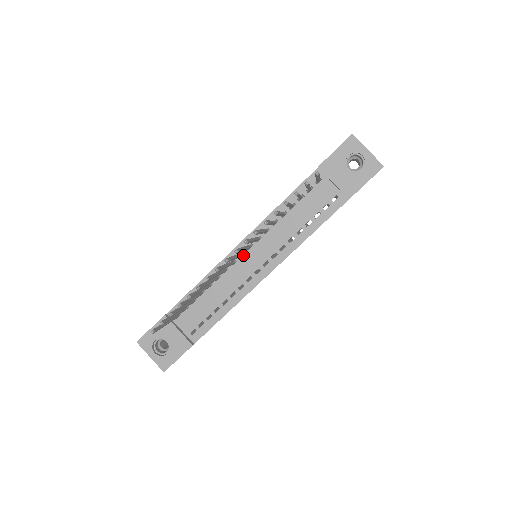
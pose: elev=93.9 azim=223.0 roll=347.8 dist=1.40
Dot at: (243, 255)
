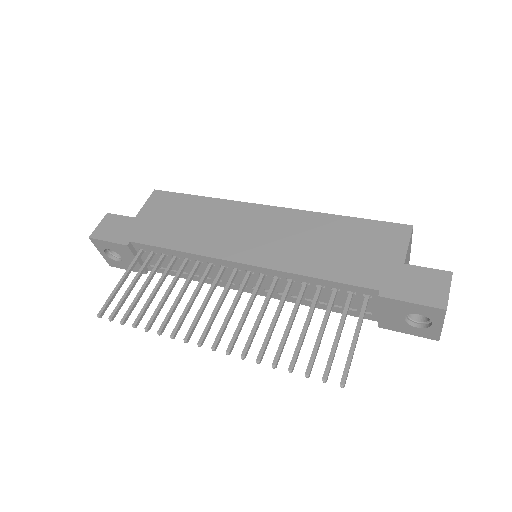
Dot at: (238, 270)
